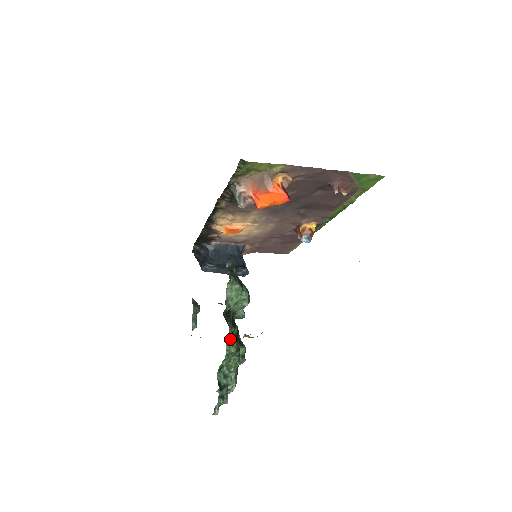
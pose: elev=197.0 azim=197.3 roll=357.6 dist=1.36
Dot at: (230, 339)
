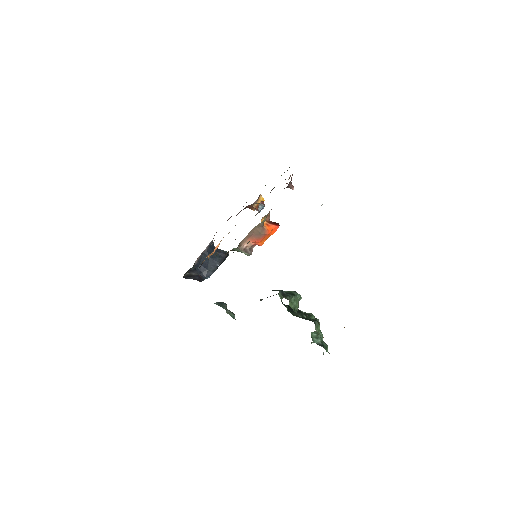
Dot at: (315, 325)
